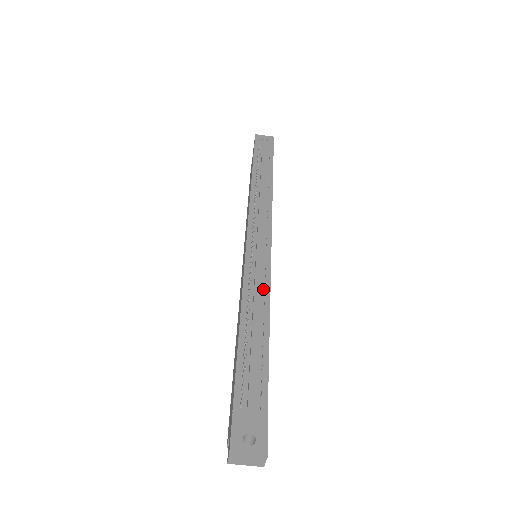
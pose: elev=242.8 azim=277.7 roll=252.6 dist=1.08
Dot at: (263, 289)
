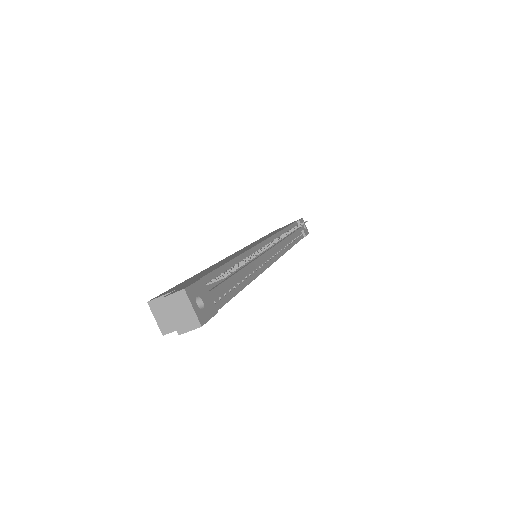
Dot at: (258, 267)
